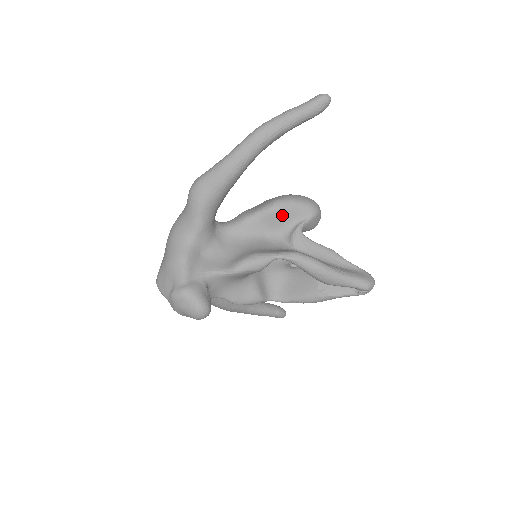
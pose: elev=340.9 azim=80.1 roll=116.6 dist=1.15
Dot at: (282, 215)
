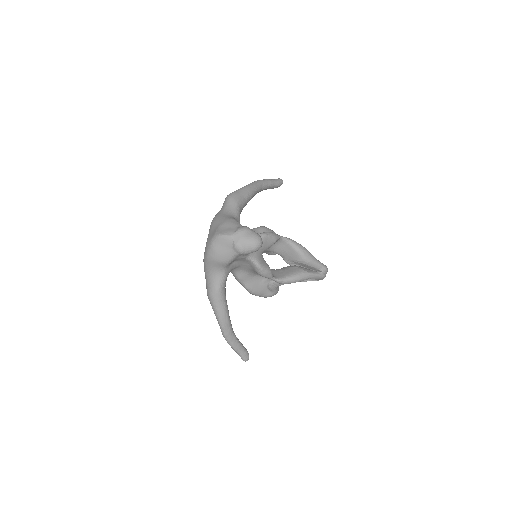
Dot at: occluded
